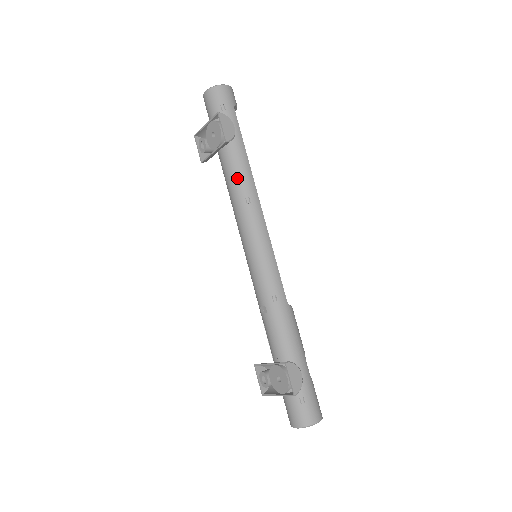
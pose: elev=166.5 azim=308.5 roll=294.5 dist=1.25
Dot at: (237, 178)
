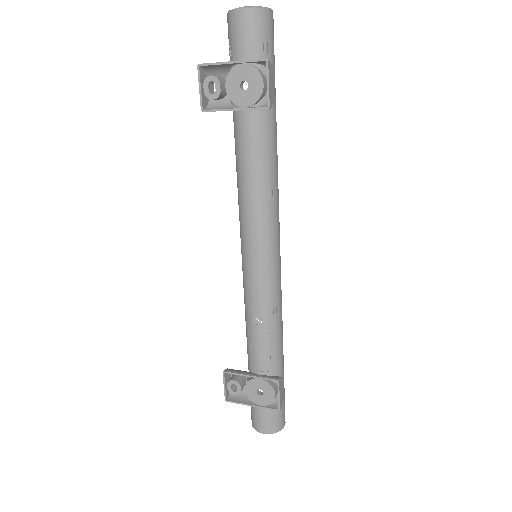
Dot at: (264, 159)
